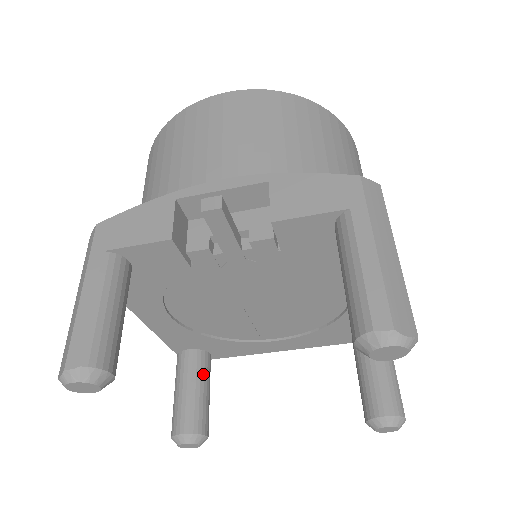
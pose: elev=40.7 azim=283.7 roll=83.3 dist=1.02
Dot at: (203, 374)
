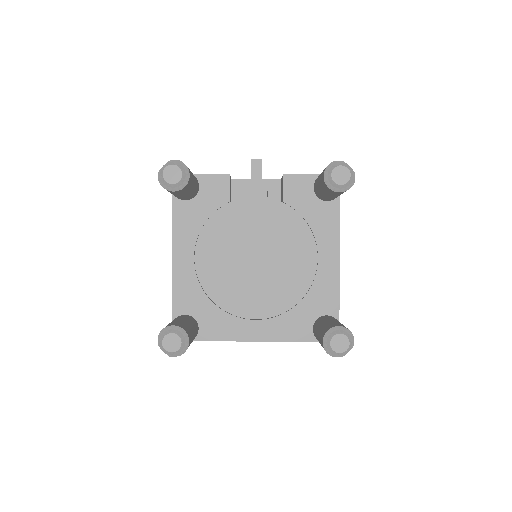
Dot at: (193, 324)
